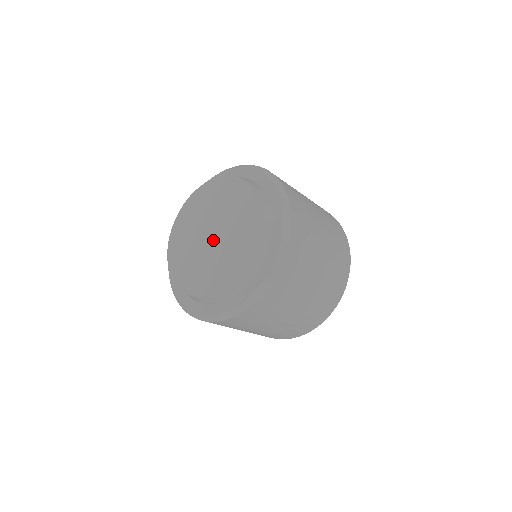
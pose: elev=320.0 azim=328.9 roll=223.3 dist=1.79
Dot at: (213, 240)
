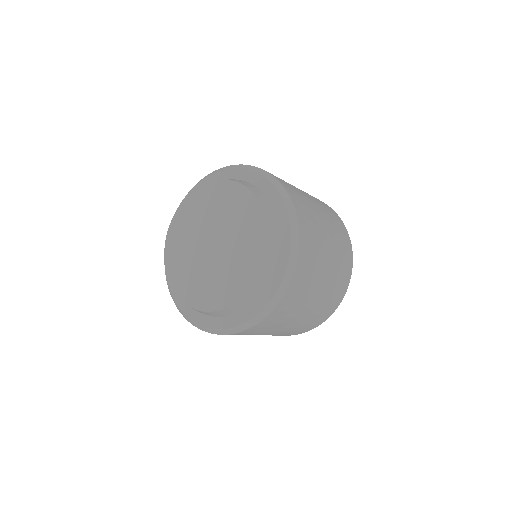
Dot at: (208, 254)
